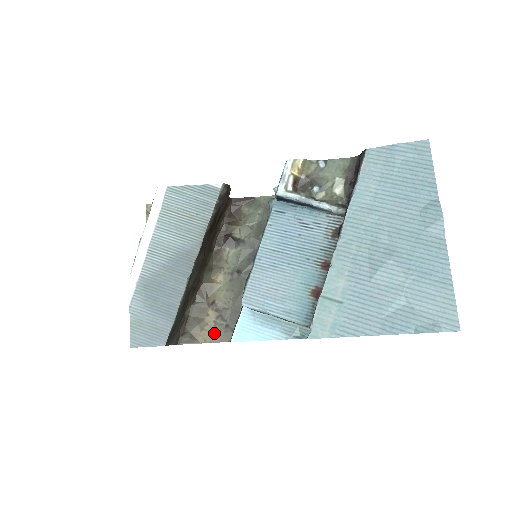
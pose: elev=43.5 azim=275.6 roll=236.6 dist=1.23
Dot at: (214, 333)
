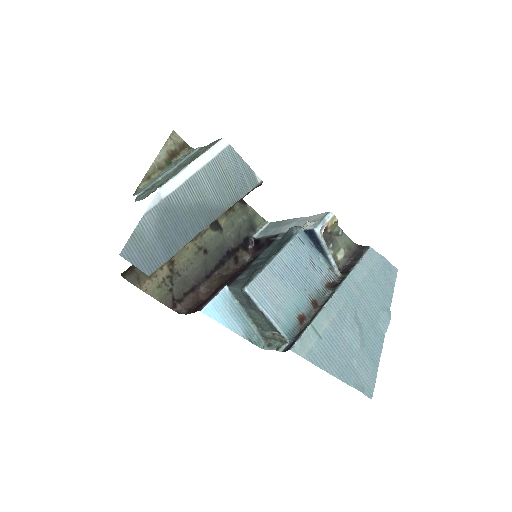
Dot at: (158, 289)
